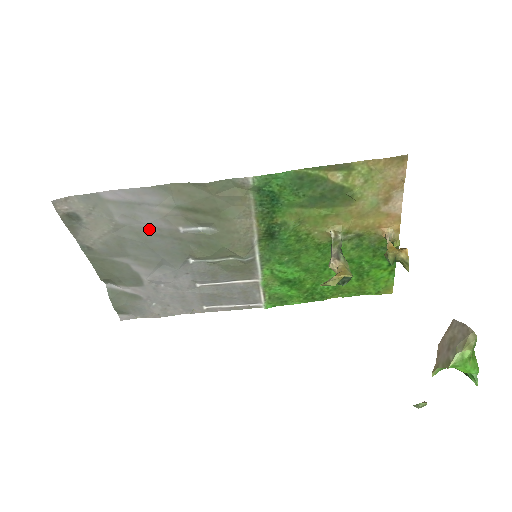
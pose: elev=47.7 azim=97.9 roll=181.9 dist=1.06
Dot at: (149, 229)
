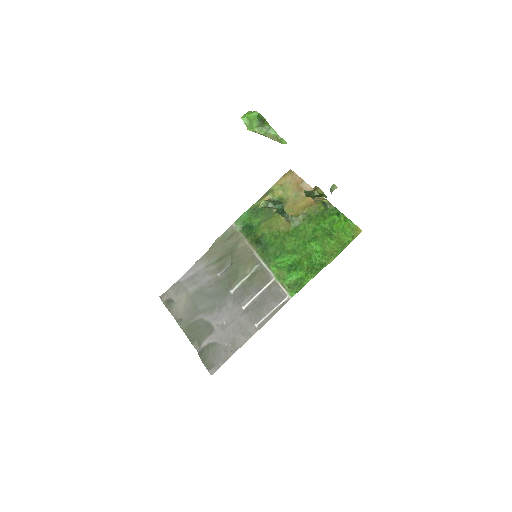
Dot at: (204, 286)
